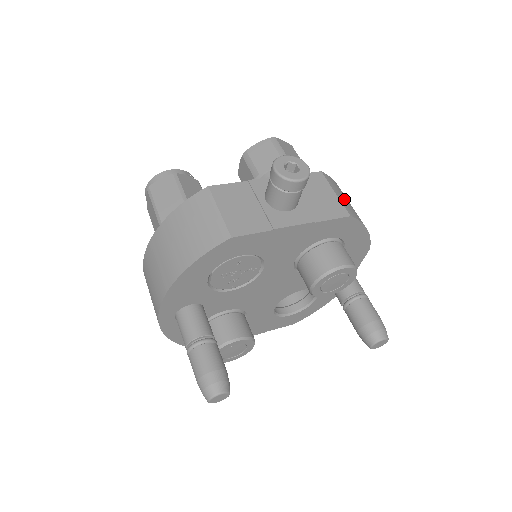
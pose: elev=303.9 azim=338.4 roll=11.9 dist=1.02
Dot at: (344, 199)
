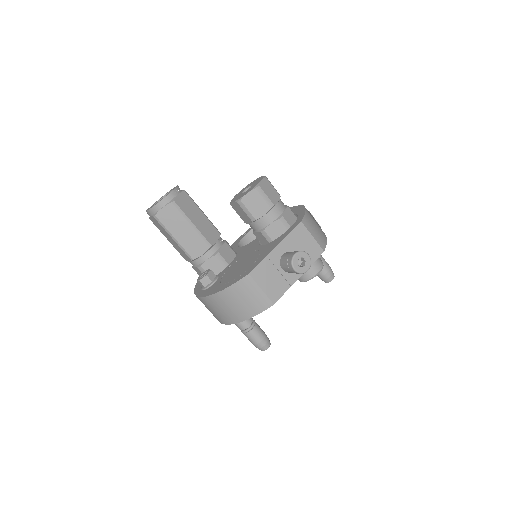
Dot at: (316, 234)
